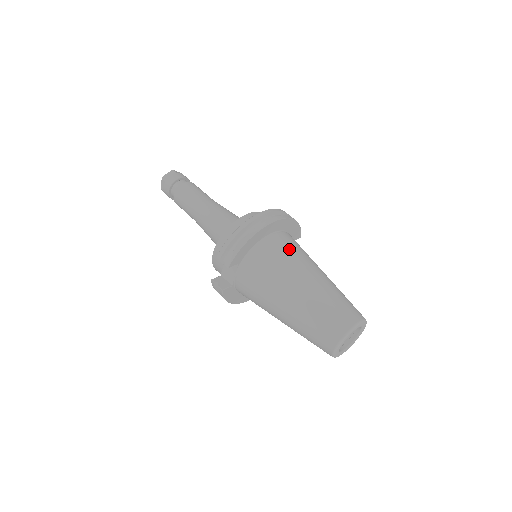
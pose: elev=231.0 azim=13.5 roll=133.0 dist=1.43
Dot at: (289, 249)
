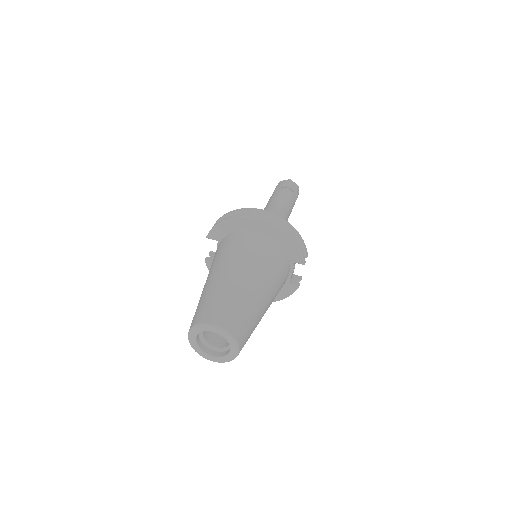
Dot at: (250, 247)
